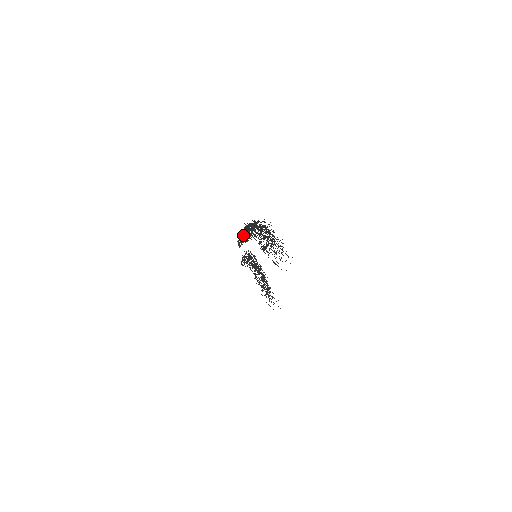
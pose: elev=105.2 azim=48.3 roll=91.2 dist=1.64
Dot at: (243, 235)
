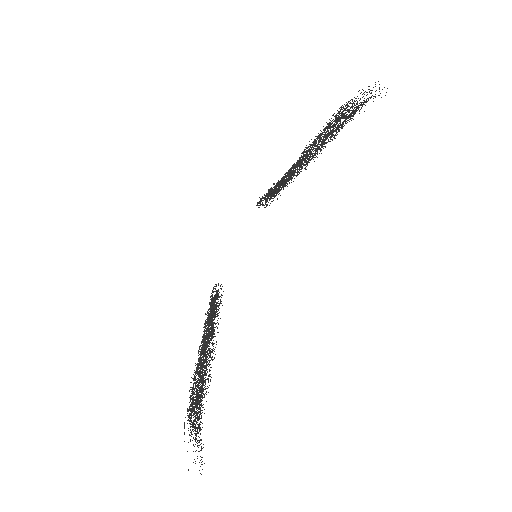
Dot at: occluded
